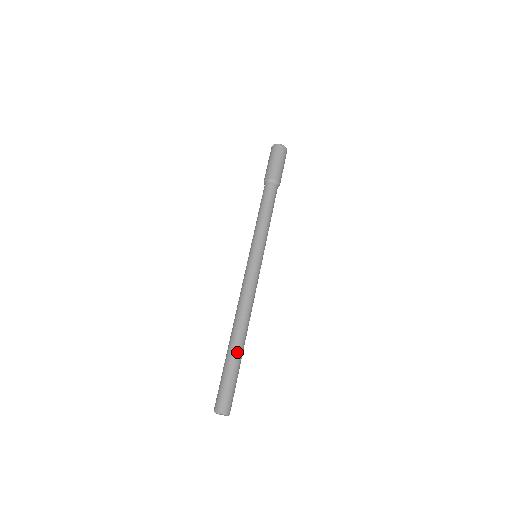
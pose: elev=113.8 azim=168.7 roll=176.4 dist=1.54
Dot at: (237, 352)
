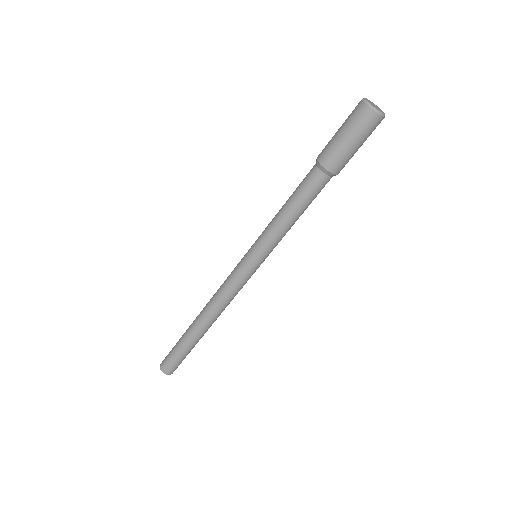
Dot at: (195, 341)
